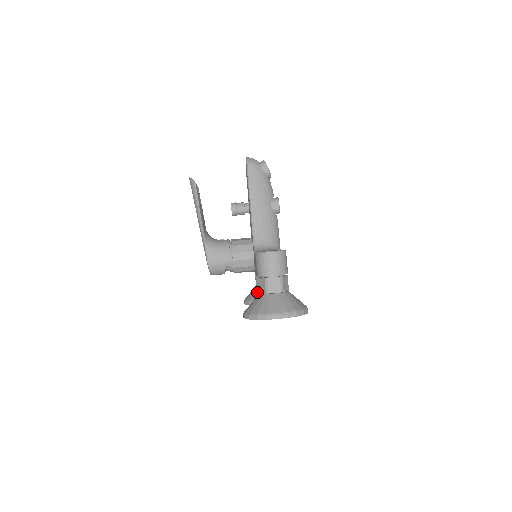
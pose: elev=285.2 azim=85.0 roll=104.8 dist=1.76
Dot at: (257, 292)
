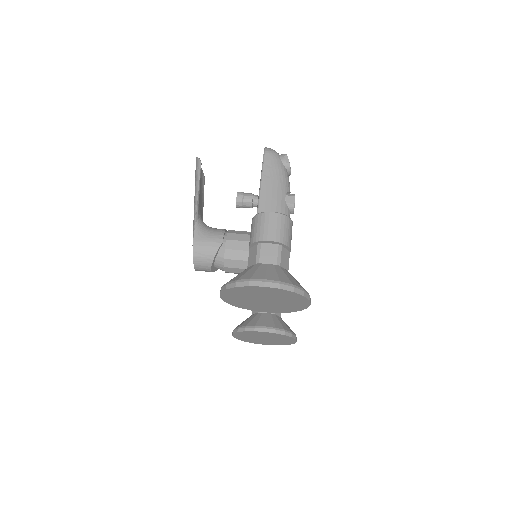
Dot at: (251, 318)
